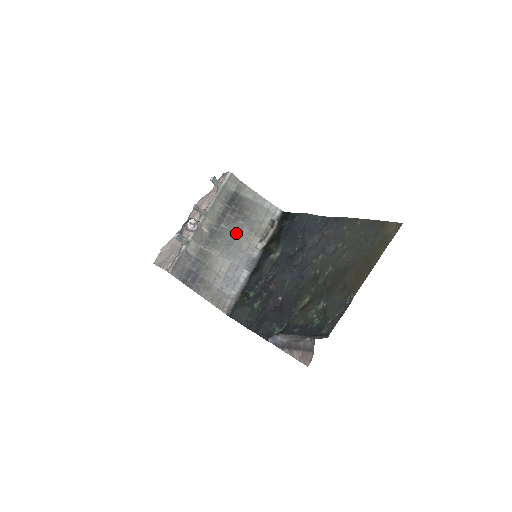
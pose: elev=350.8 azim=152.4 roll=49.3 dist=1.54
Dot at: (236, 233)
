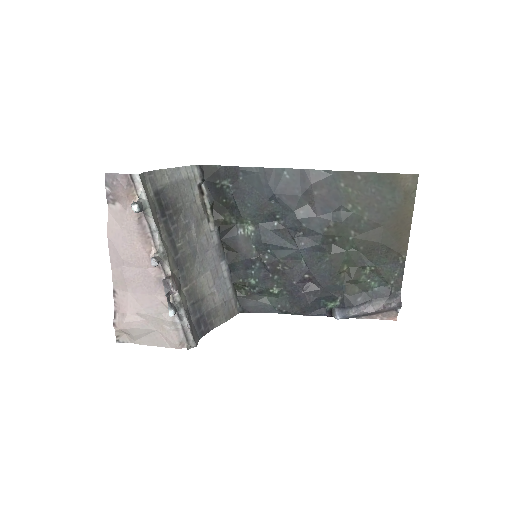
Dot at: (191, 238)
